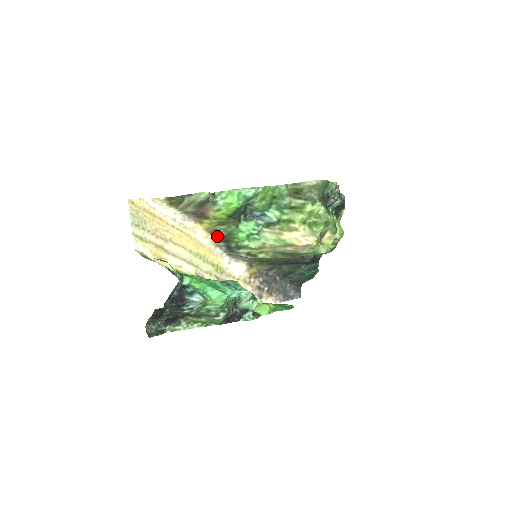
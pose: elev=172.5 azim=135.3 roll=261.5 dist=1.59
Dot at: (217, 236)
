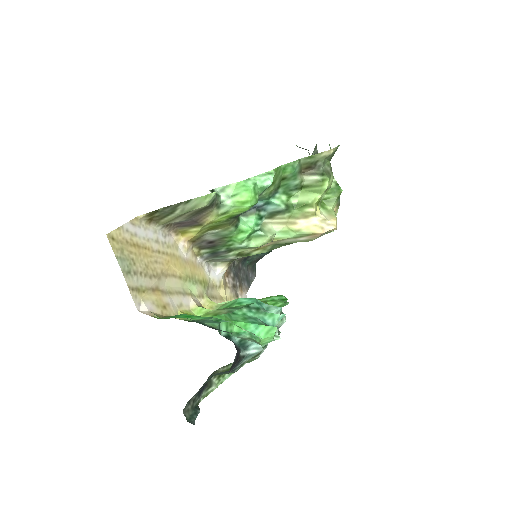
Dot at: (200, 243)
